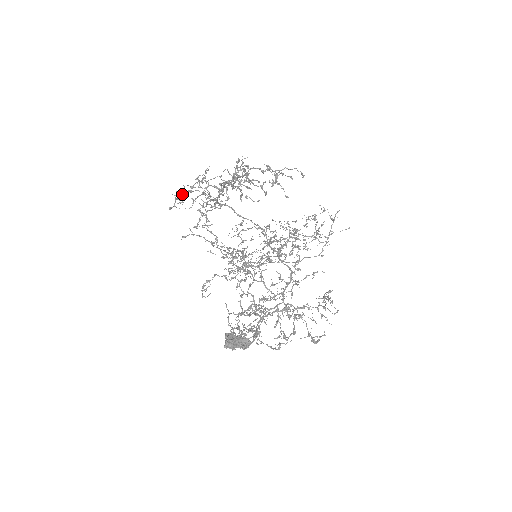
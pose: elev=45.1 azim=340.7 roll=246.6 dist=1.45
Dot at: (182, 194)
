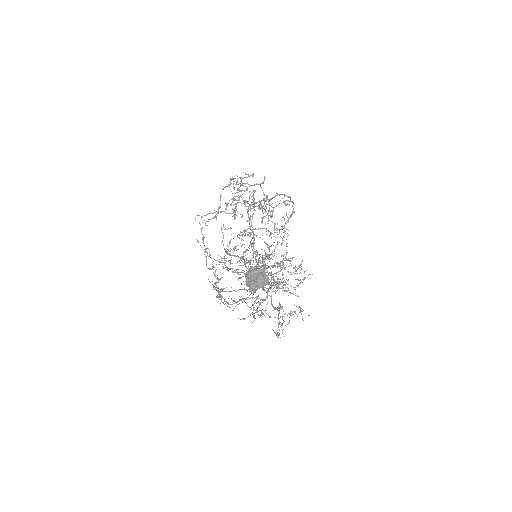
Dot at: occluded
